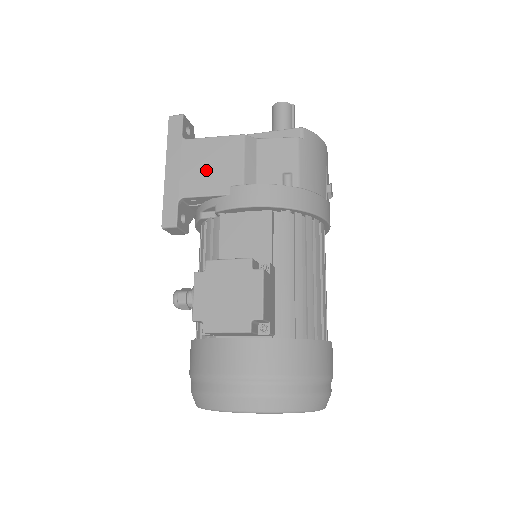
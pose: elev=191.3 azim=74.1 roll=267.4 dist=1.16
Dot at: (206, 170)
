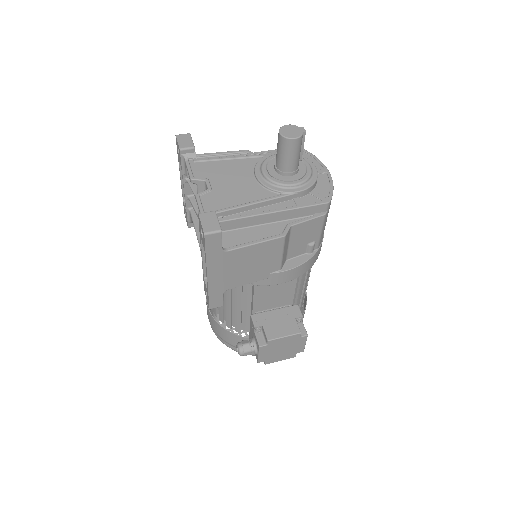
Dot at: (249, 269)
